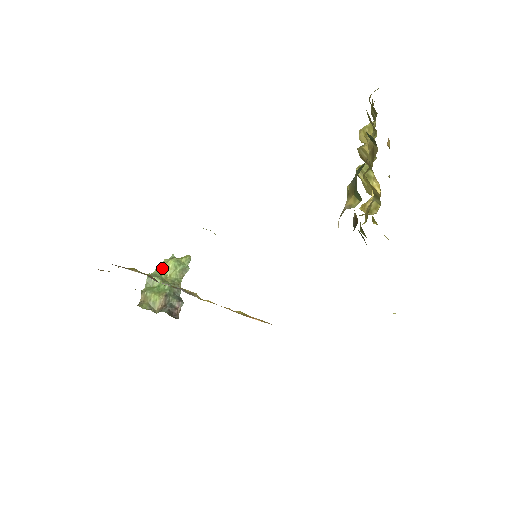
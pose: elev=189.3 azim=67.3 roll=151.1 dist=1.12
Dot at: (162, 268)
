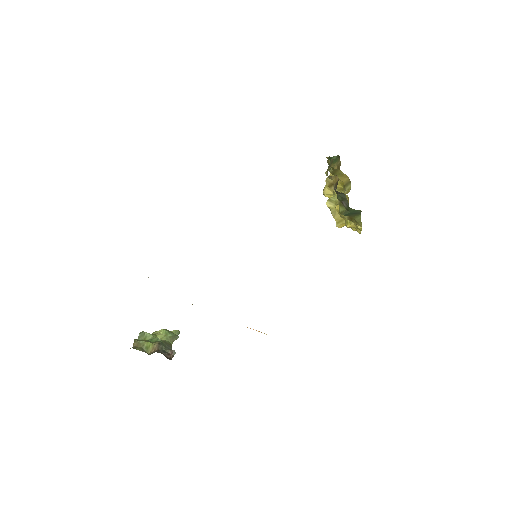
Dot at: (153, 334)
